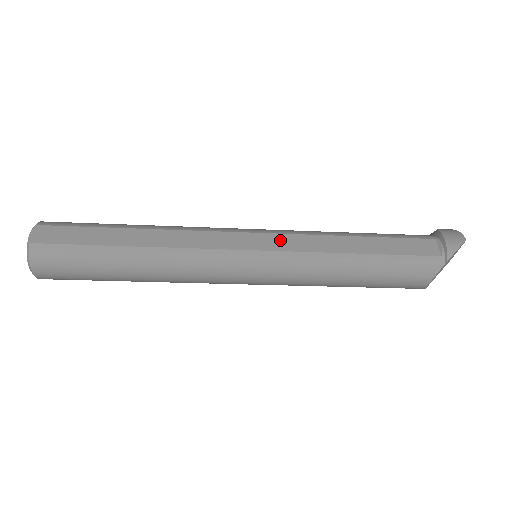
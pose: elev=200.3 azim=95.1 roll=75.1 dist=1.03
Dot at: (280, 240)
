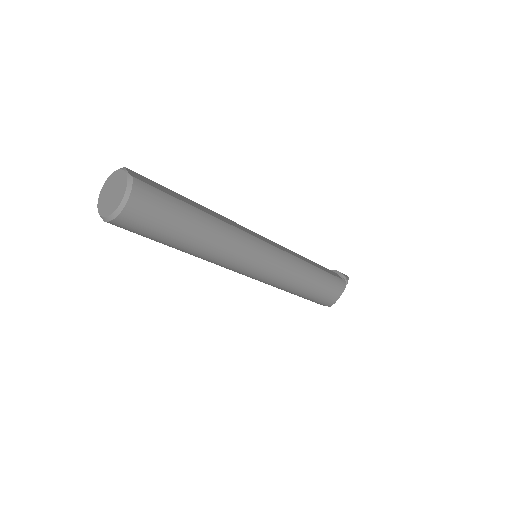
Dot at: (277, 244)
